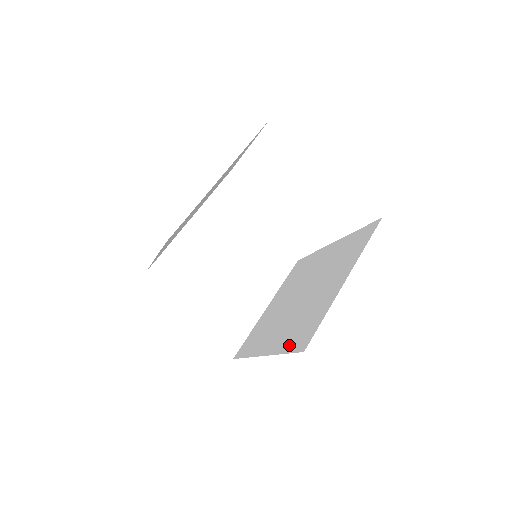
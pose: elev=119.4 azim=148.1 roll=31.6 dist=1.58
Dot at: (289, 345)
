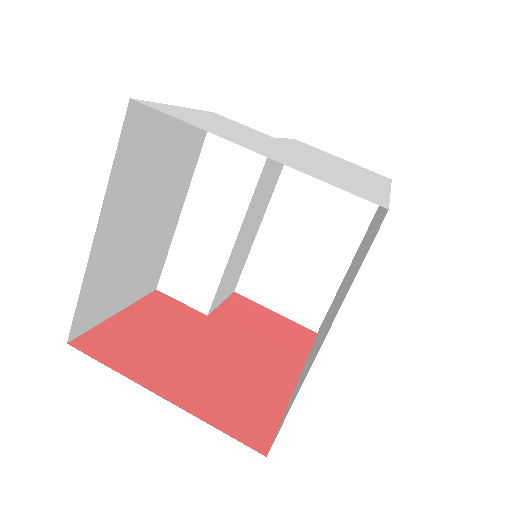
Dot at: occluded
